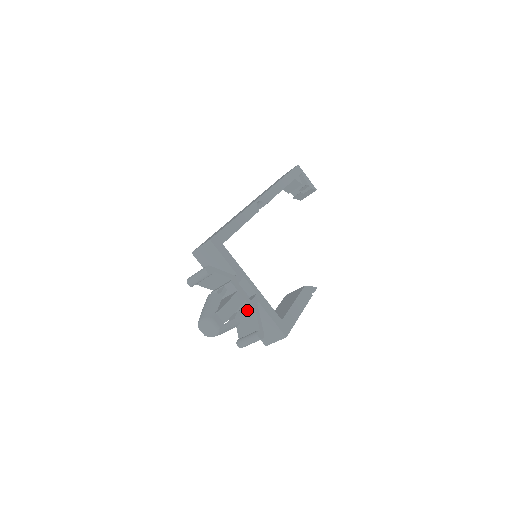
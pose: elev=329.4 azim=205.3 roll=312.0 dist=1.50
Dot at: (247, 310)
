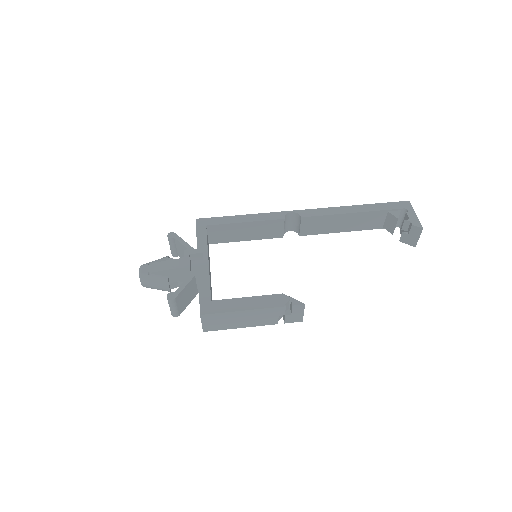
Dot at: (185, 279)
